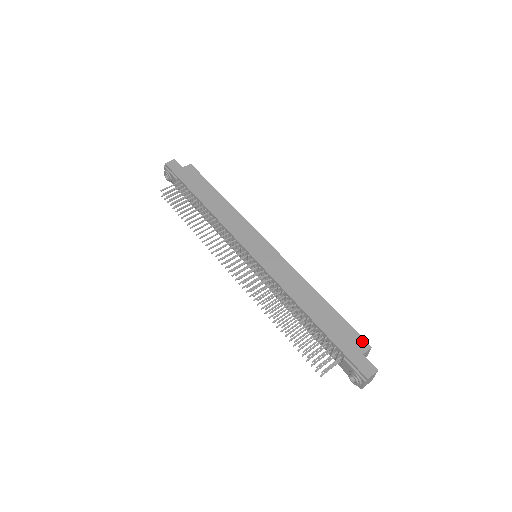
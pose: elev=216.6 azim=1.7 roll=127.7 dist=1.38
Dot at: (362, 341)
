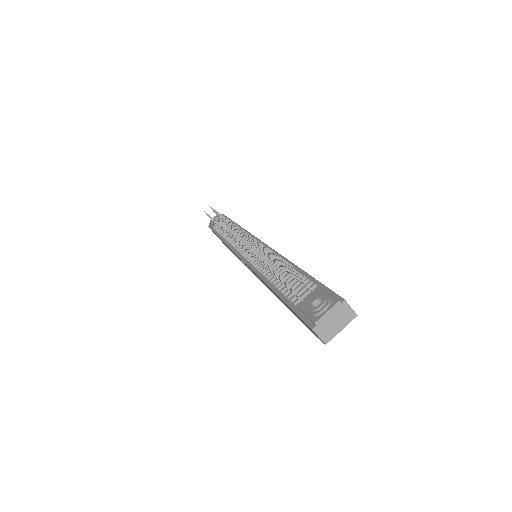
Dot at: occluded
